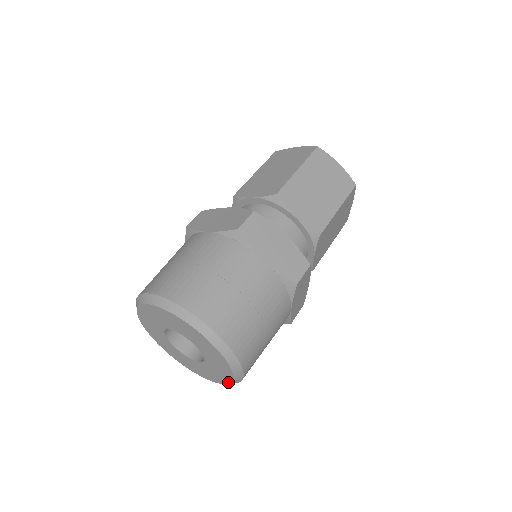
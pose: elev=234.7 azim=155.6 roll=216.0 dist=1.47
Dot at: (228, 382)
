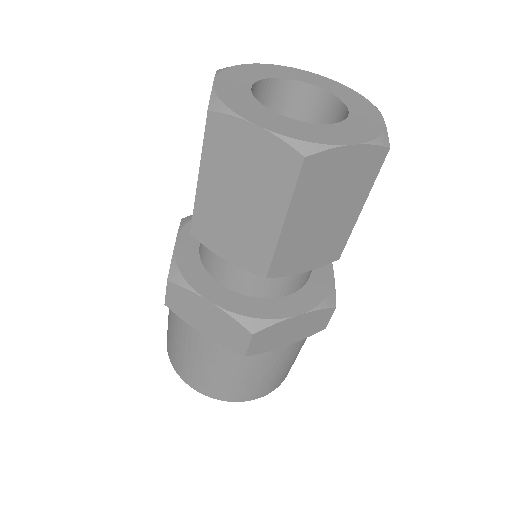
Dot at: occluded
